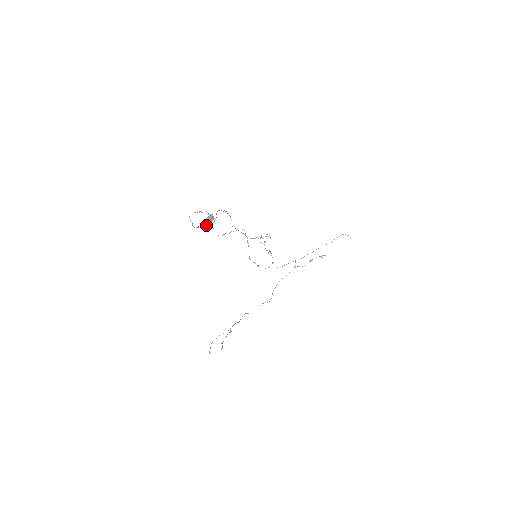
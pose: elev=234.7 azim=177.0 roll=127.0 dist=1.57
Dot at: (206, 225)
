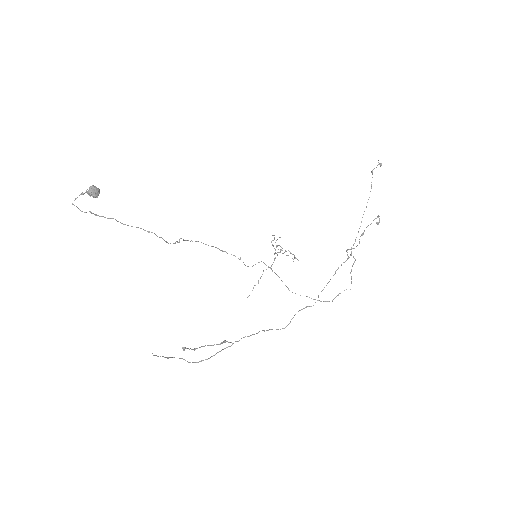
Dot at: (131, 226)
